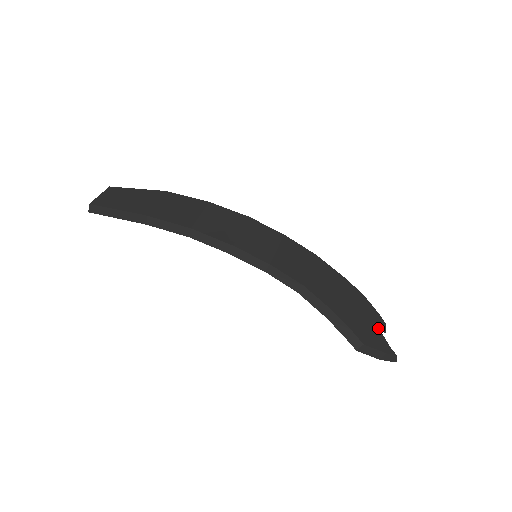
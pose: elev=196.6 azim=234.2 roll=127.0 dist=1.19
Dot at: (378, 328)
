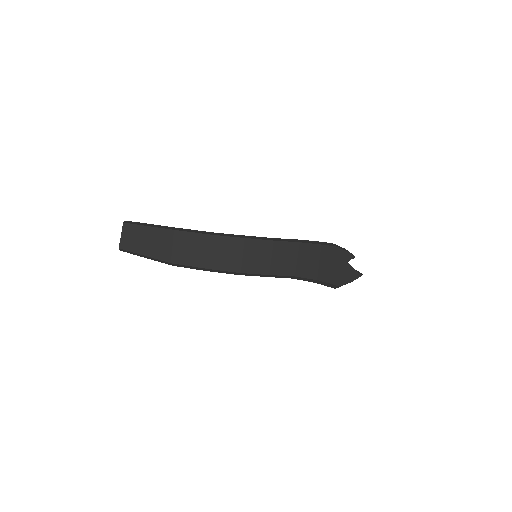
Dot at: (349, 265)
